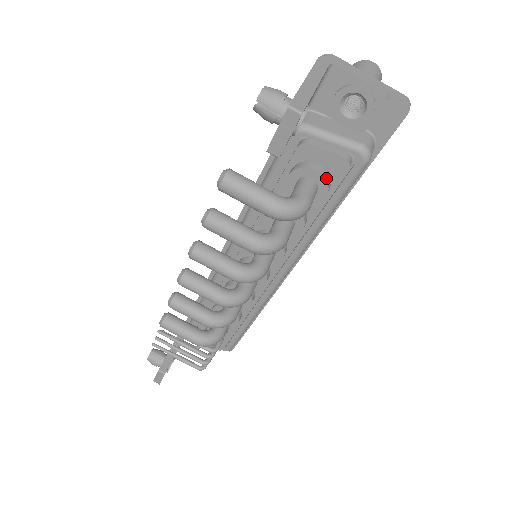
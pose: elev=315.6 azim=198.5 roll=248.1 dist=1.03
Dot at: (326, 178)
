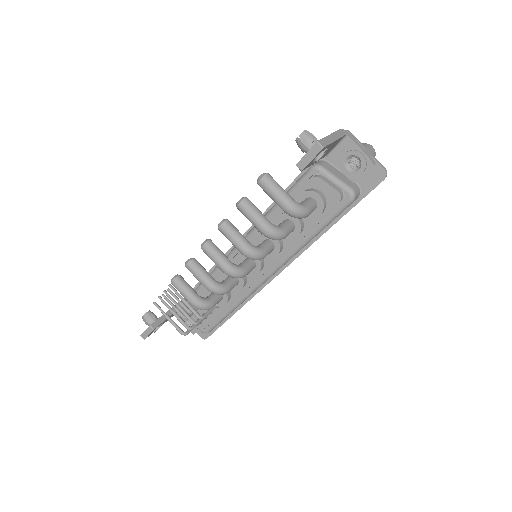
Dot at: (324, 202)
